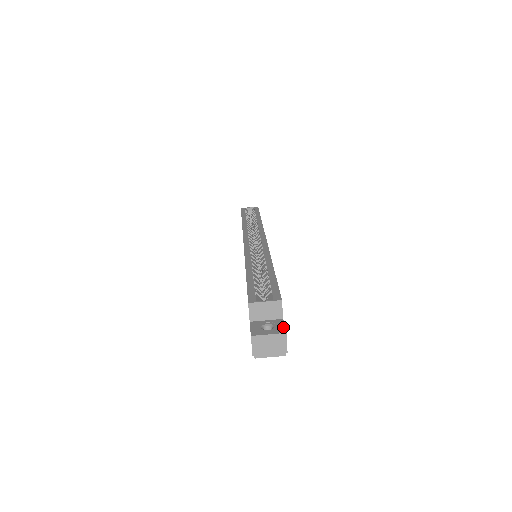
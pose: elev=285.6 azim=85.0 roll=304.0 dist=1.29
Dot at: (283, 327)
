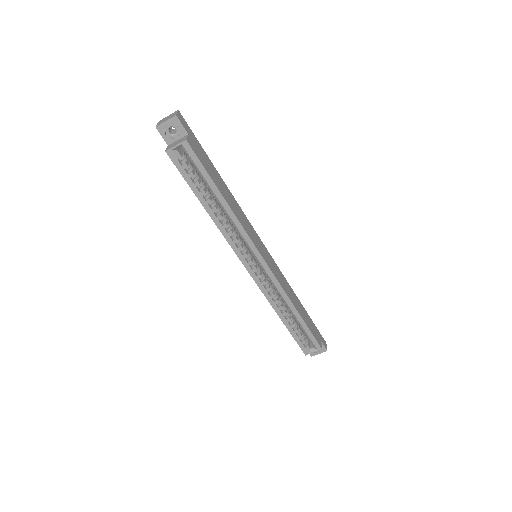
Dot at: (324, 348)
